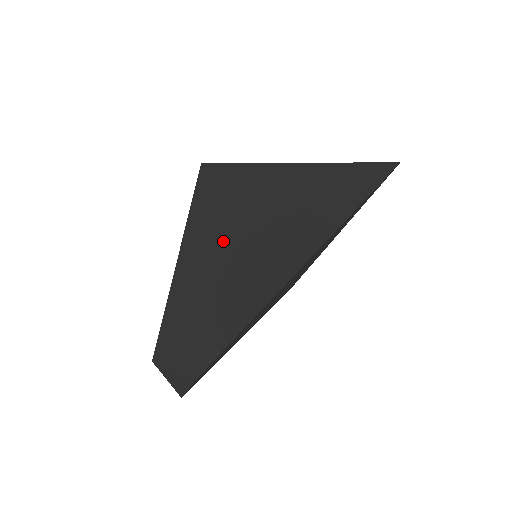
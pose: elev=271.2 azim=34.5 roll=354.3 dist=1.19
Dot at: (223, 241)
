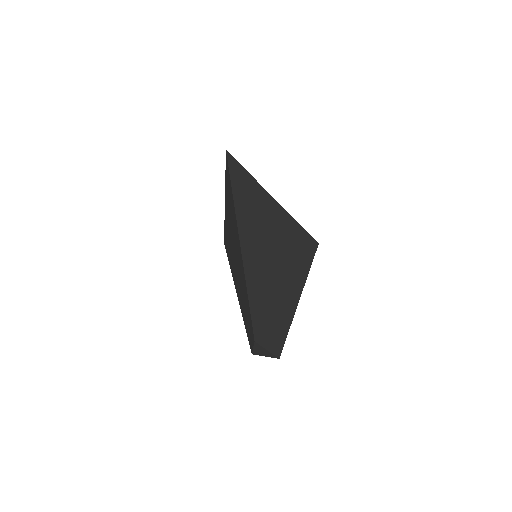
Dot at: (235, 267)
